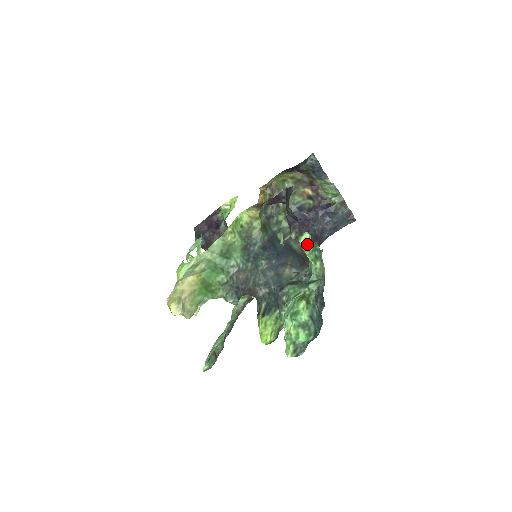
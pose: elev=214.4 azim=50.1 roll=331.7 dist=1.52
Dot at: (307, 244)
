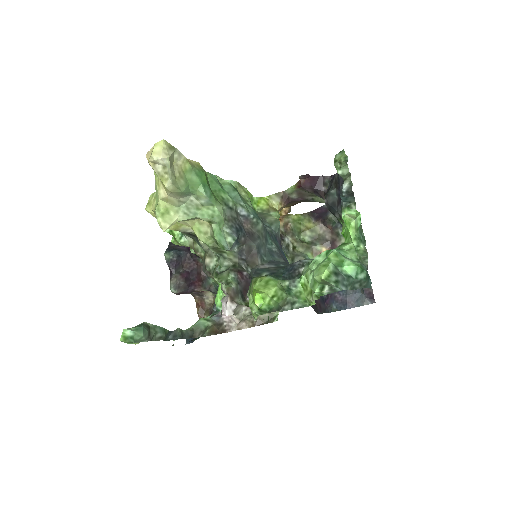
Dot at: (354, 216)
